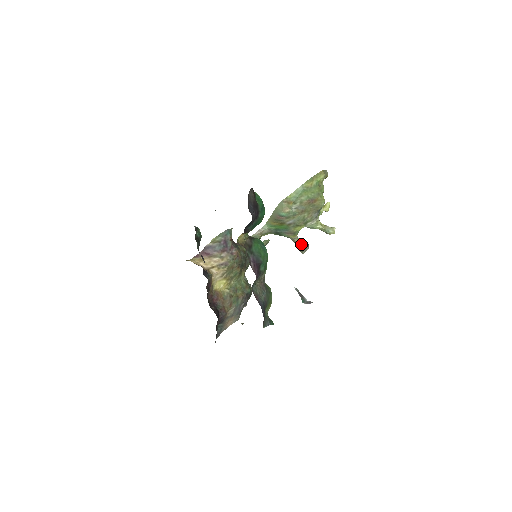
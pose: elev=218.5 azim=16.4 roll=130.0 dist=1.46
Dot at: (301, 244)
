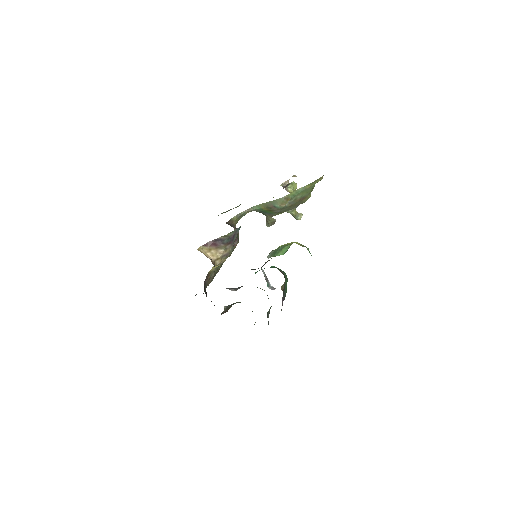
Dot at: (271, 221)
